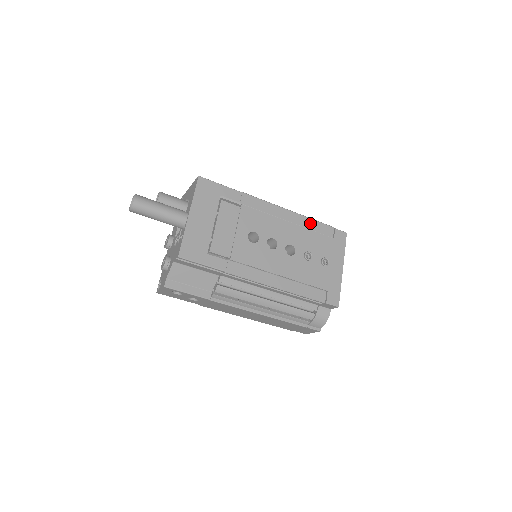
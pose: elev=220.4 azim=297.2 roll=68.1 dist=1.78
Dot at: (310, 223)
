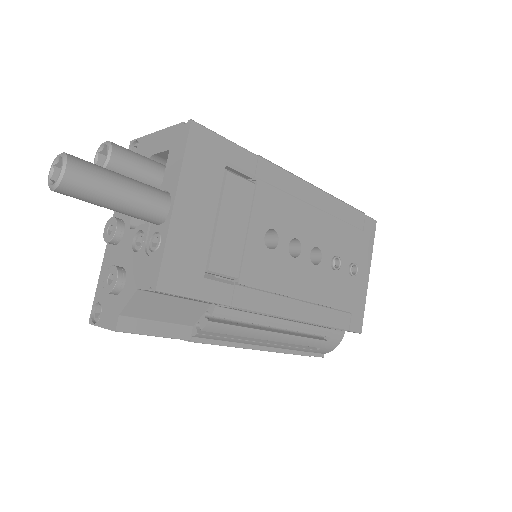
Dot at: (340, 208)
